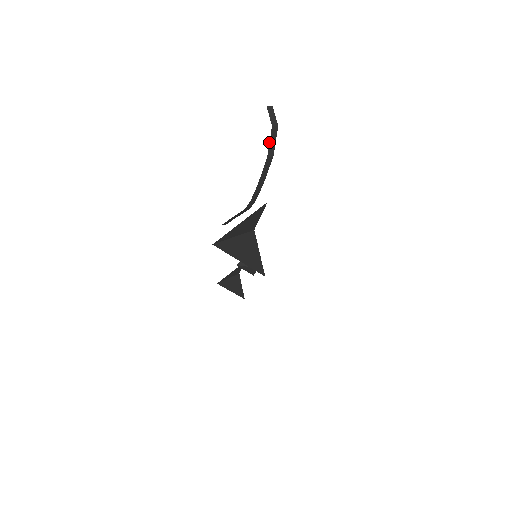
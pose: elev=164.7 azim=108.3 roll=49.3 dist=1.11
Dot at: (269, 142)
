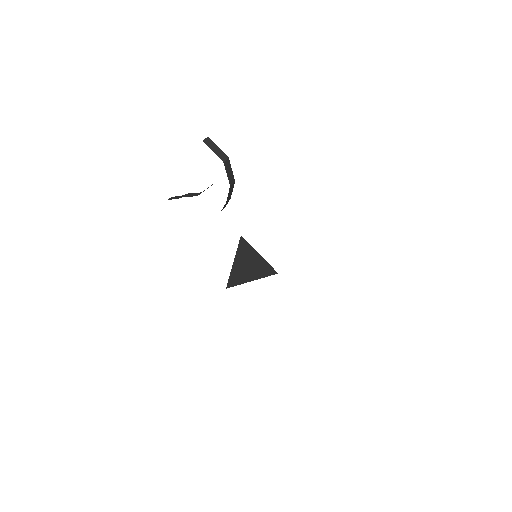
Dot at: occluded
